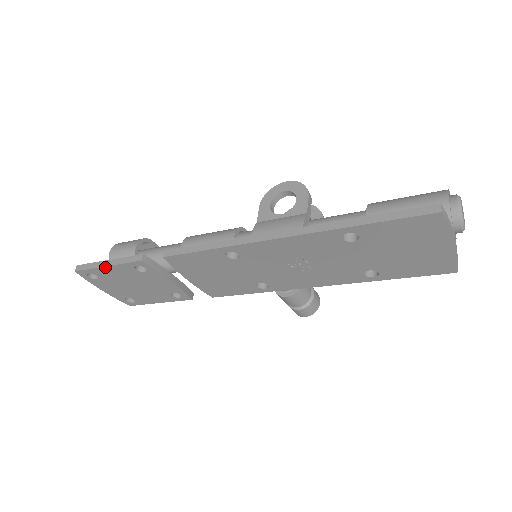
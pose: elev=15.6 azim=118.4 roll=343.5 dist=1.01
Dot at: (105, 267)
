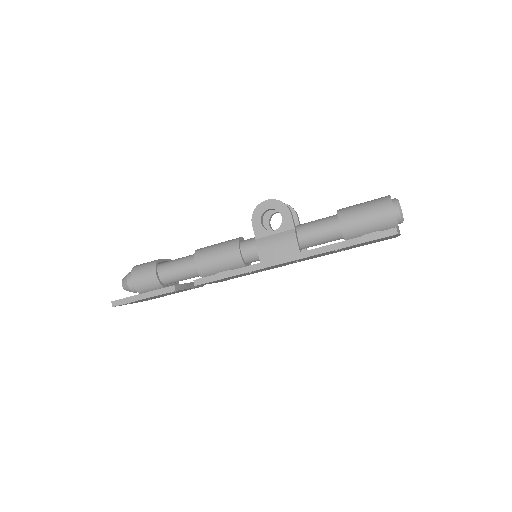
Dot at: (142, 299)
